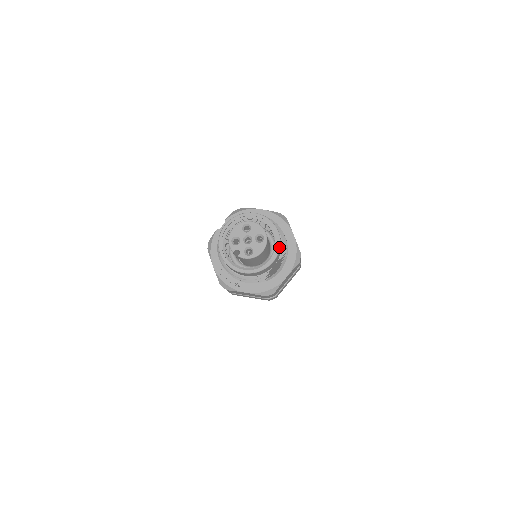
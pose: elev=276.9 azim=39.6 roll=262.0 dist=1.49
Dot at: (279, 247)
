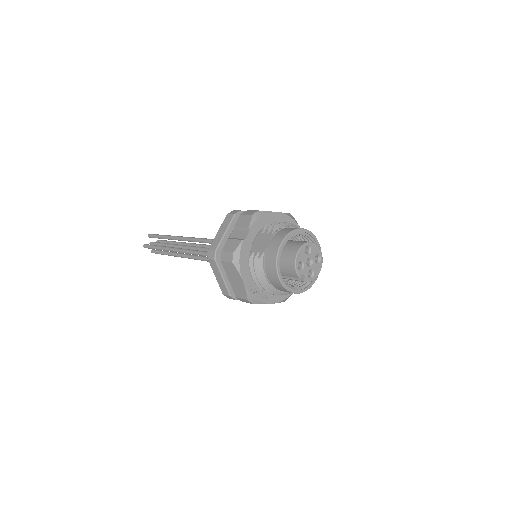
Dot at: occluded
